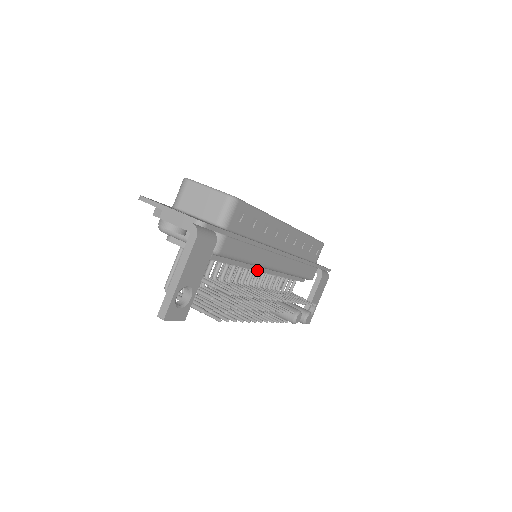
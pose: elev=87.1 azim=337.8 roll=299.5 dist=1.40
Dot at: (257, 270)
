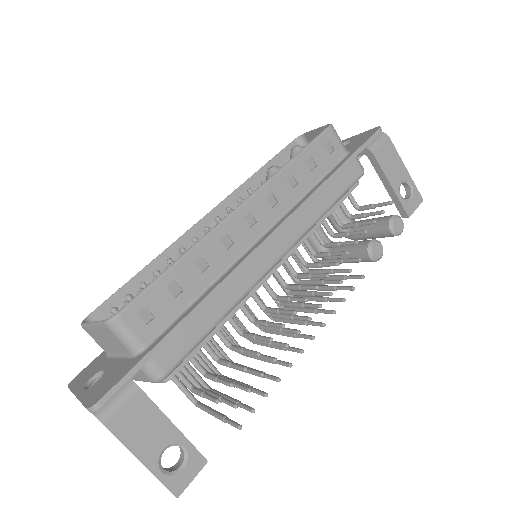
Dot at: (260, 286)
